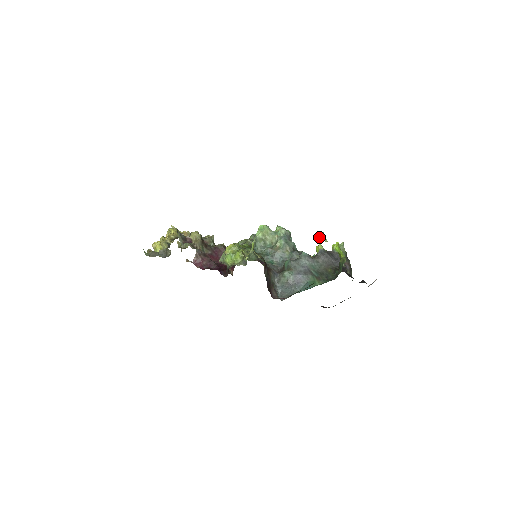
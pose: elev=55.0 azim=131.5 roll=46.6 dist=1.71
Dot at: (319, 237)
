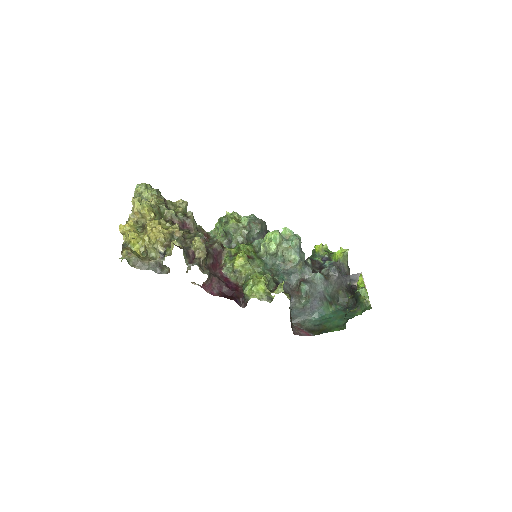
Dot at: (362, 295)
